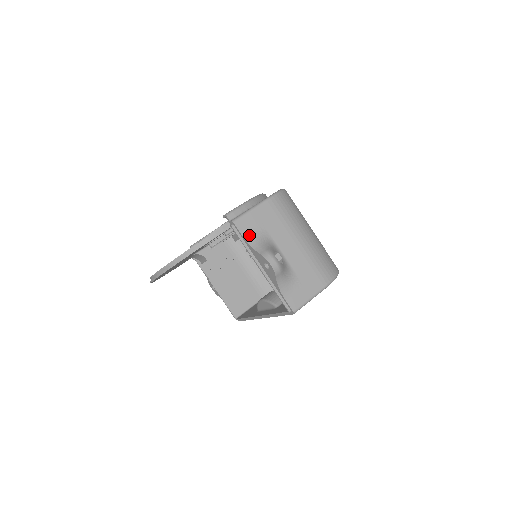
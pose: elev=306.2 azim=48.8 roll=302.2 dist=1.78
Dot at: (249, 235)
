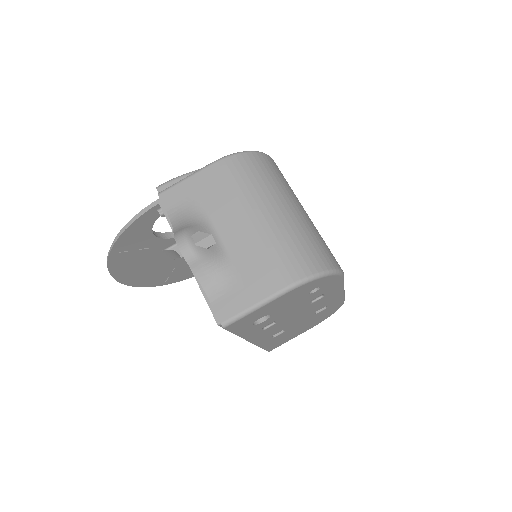
Dot at: (176, 211)
